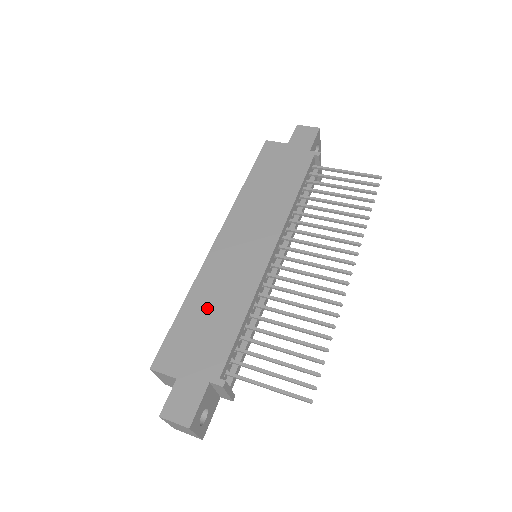
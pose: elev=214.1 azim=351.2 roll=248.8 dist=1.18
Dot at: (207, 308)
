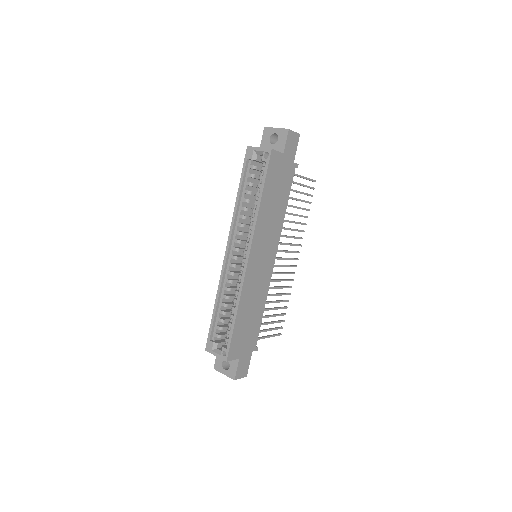
Dot at: (248, 313)
